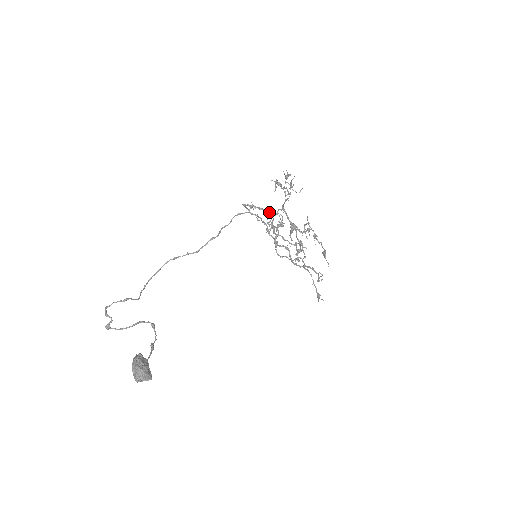
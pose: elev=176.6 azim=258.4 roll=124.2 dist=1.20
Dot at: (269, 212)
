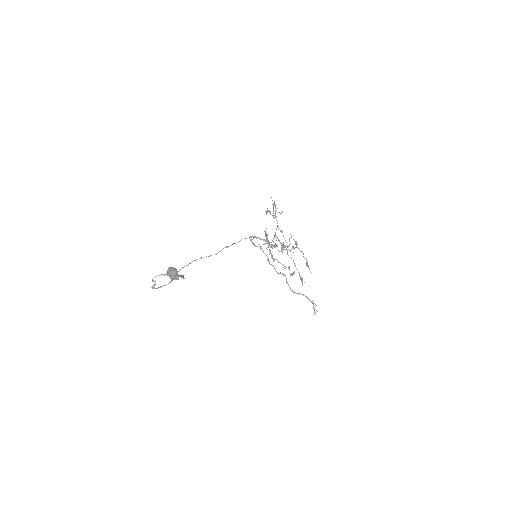
Dot at: occluded
